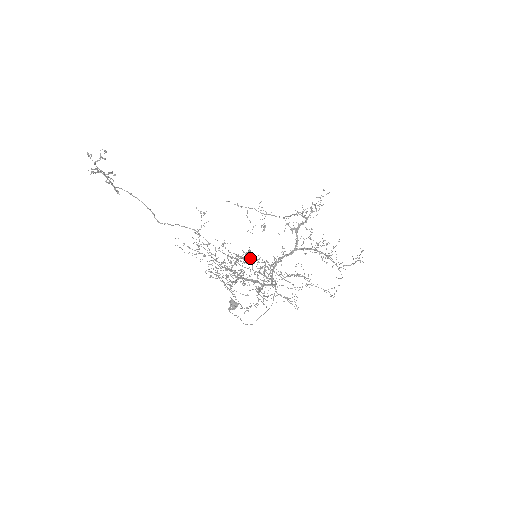
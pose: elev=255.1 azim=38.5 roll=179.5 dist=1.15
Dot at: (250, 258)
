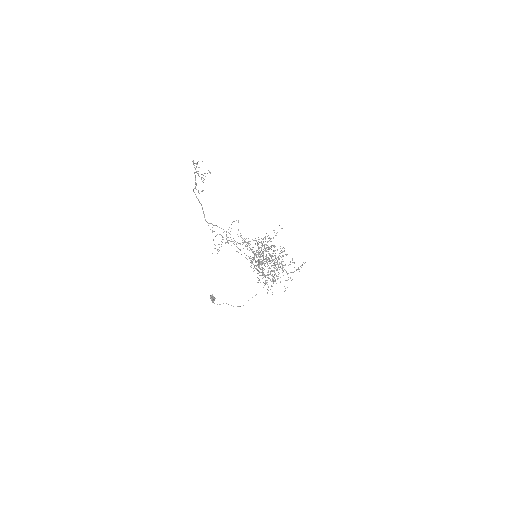
Dot at: occluded
